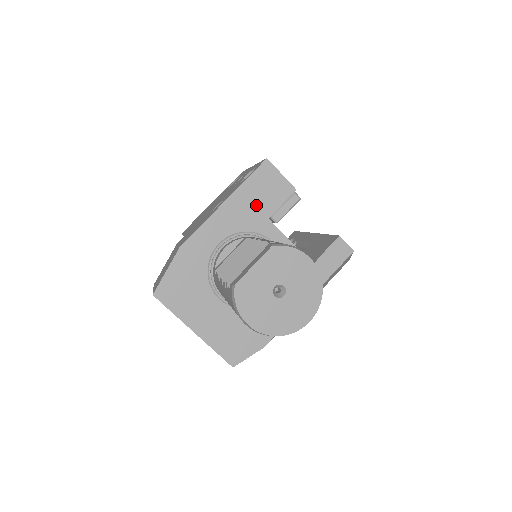
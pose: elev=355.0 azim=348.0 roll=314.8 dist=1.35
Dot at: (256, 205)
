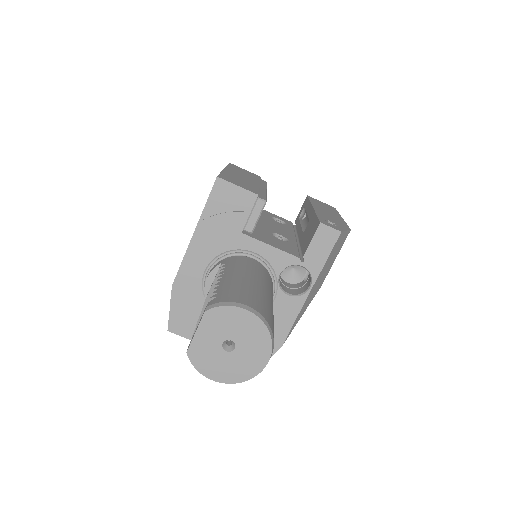
Dot at: (224, 225)
